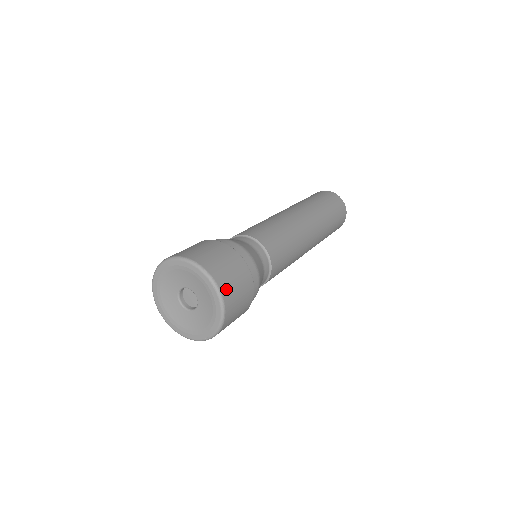
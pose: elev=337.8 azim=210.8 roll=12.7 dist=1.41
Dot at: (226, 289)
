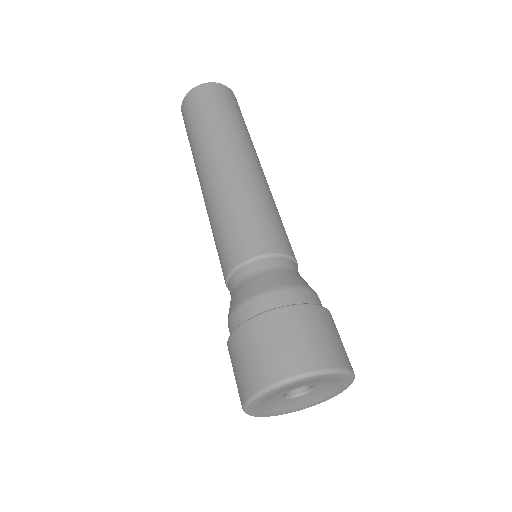
Dot at: (337, 358)
